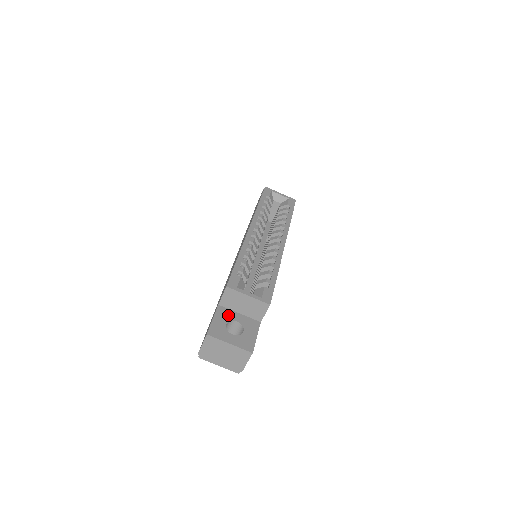
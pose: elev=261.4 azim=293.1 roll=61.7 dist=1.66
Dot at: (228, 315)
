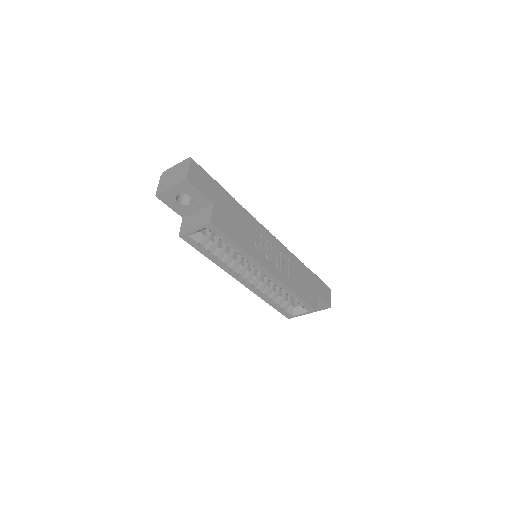
Dot at: occluded
